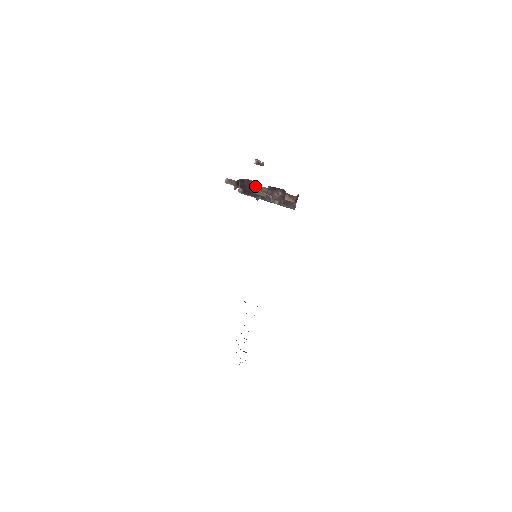
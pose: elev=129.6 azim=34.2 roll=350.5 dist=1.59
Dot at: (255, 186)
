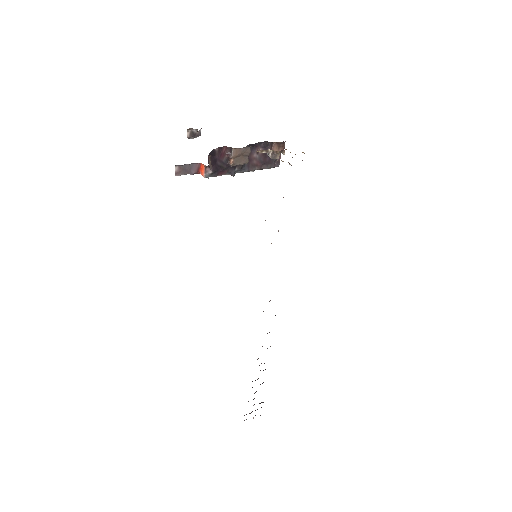
Dot at: (235, 151)
